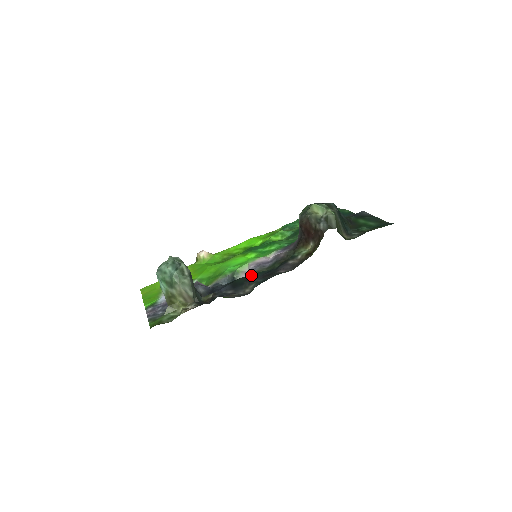
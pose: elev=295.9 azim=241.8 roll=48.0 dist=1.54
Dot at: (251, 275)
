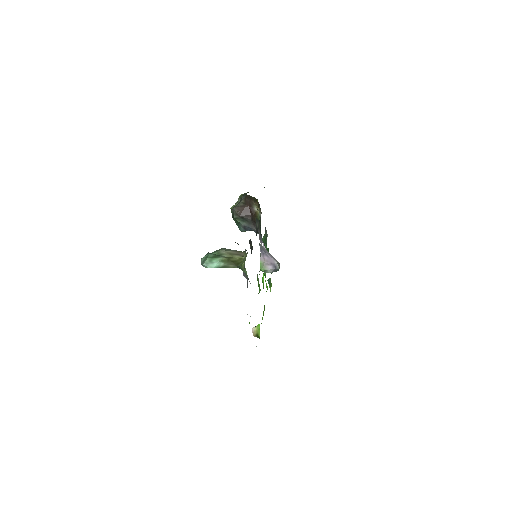
Dot at: occluded
